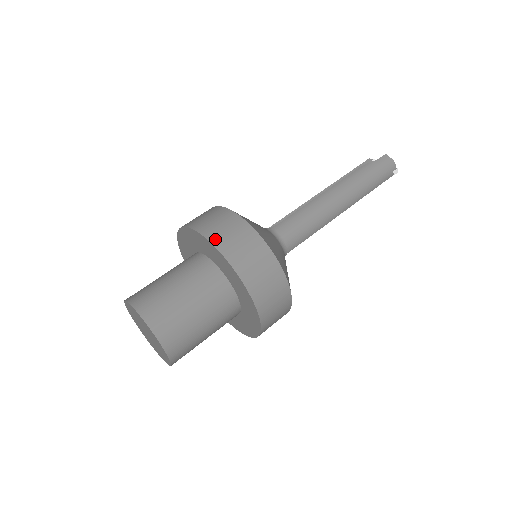
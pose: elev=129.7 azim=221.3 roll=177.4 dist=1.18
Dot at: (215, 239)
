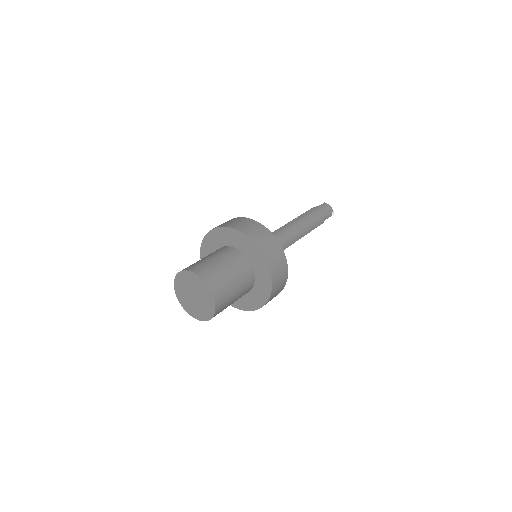
Dot at: (237, 227)
